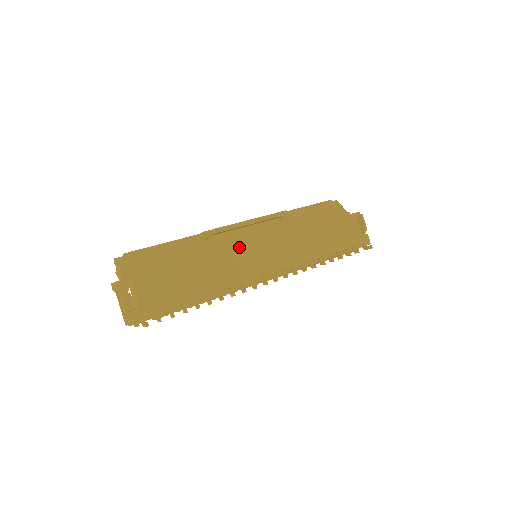
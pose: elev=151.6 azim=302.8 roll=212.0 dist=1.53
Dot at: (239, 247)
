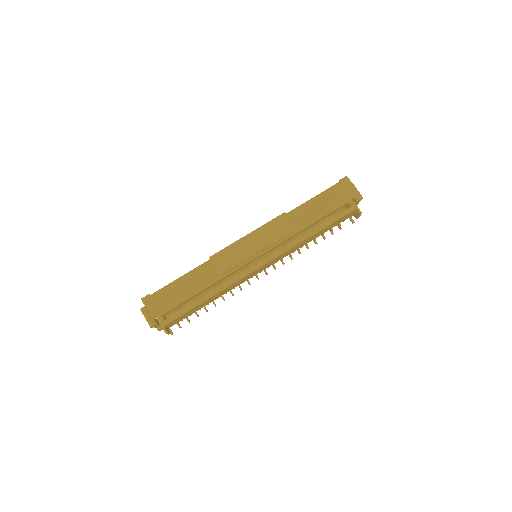
Dot at: (246, 276)
